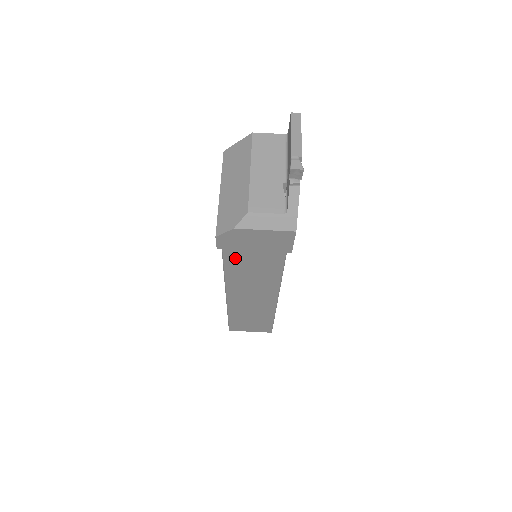
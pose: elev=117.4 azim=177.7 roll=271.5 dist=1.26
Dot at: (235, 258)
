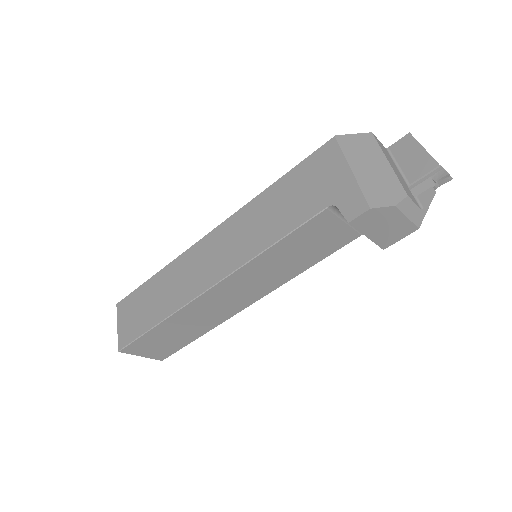
Dot at: (286, 246)
